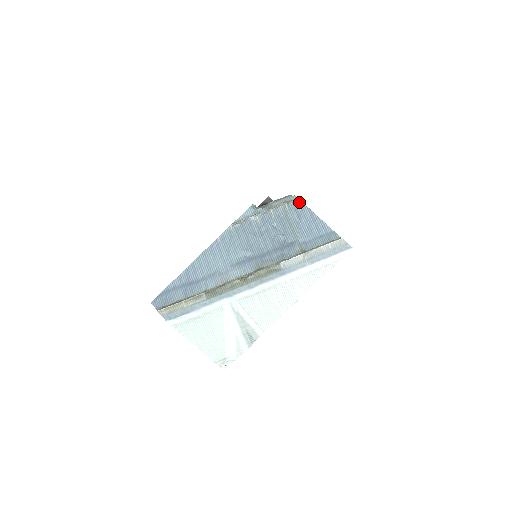
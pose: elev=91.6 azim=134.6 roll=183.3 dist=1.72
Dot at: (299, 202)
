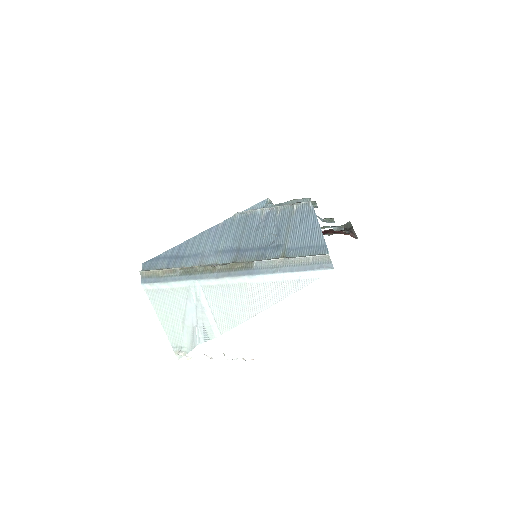
Dot at: (309, 206)
